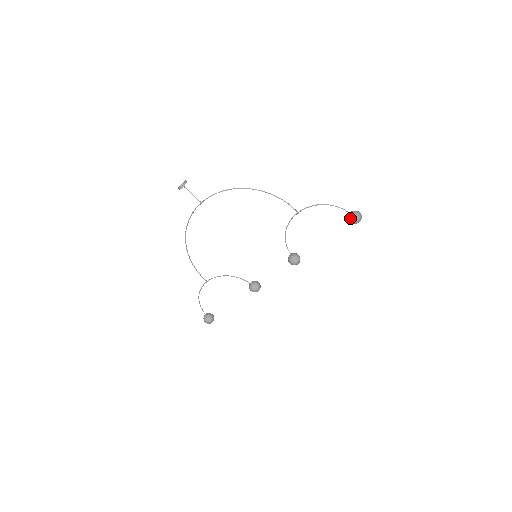
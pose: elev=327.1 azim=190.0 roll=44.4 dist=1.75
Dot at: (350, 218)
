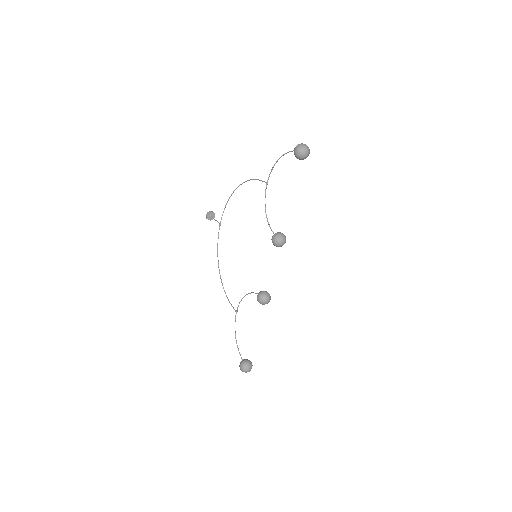
Dot at: (294, 153)
